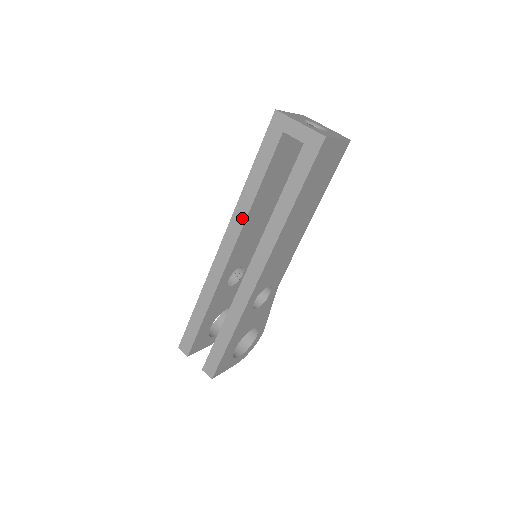
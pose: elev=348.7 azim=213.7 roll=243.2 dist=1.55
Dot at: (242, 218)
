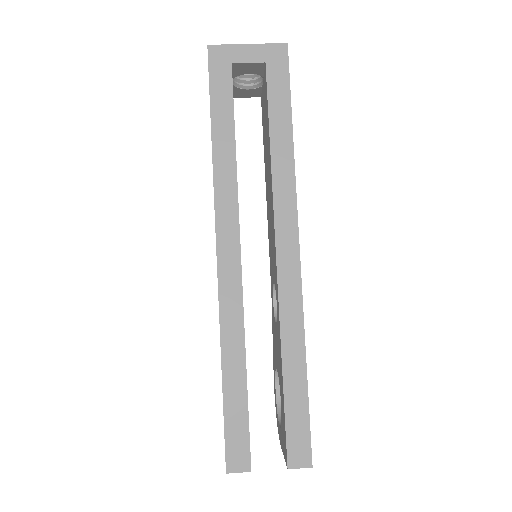
Dot at: (231, 194)
